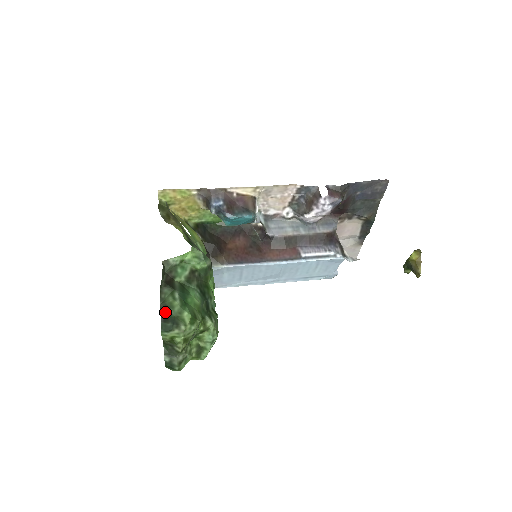
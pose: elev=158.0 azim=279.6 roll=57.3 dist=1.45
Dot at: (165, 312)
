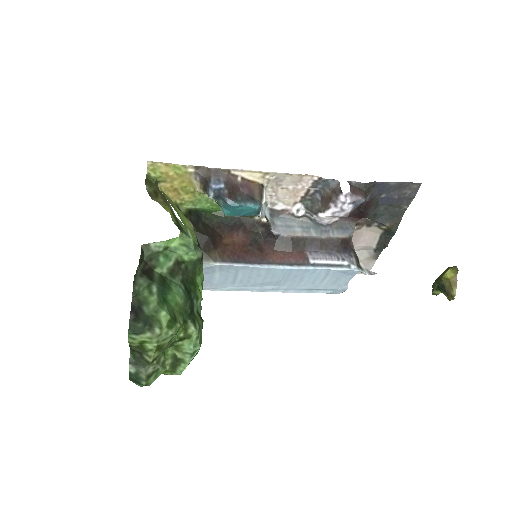
Dot at: (137, 308)
